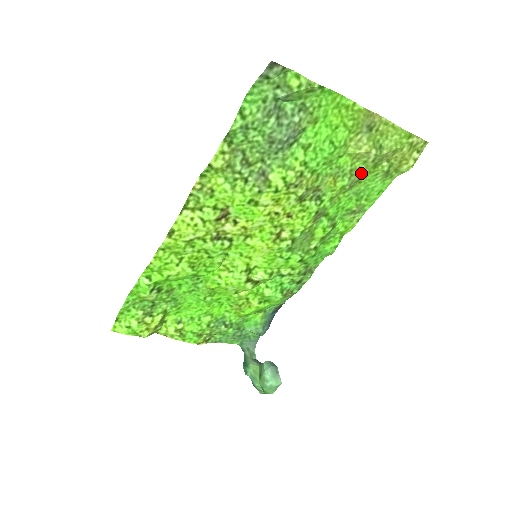
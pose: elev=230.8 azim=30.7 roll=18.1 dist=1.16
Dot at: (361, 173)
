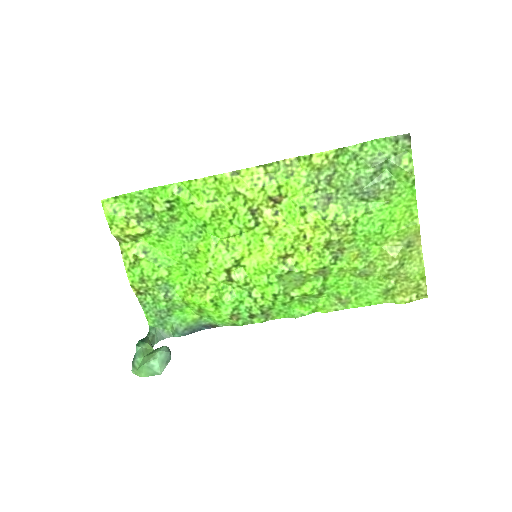
Dot at: (374, 272)
